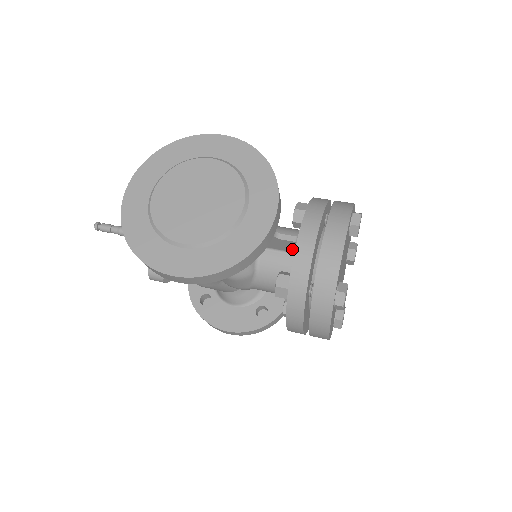
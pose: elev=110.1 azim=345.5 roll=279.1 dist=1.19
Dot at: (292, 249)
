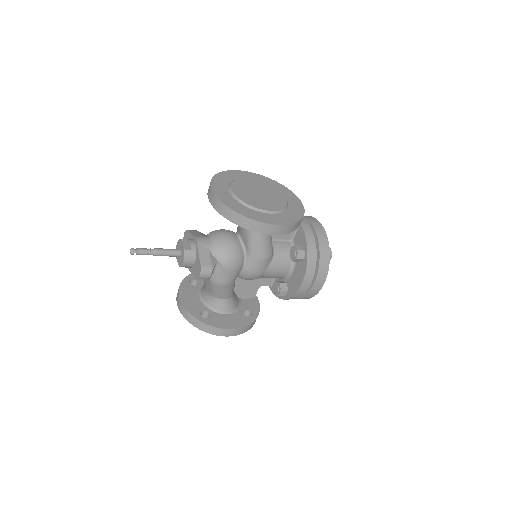
Dot at: (290, 236)
